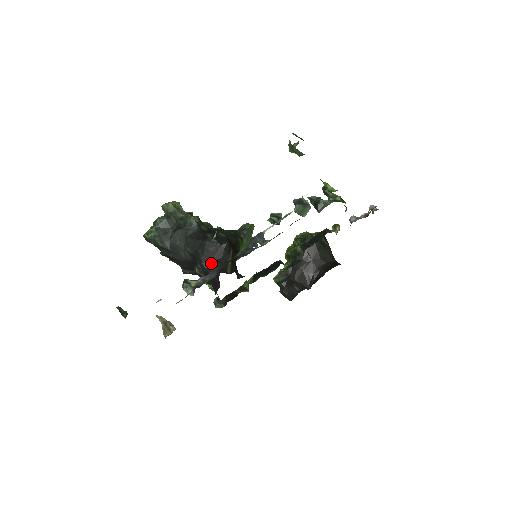
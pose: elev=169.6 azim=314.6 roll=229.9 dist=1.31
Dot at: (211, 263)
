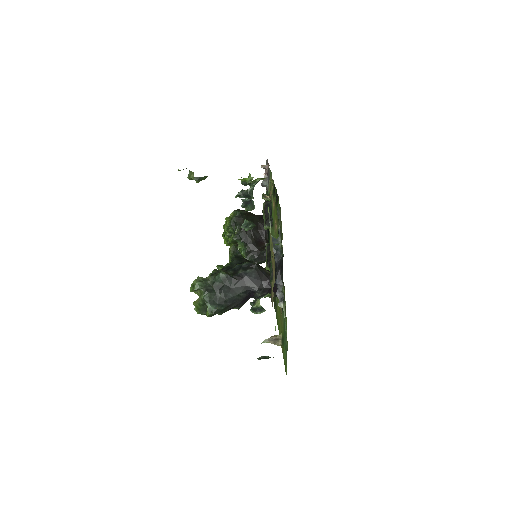
Dot at: (263, 282)
